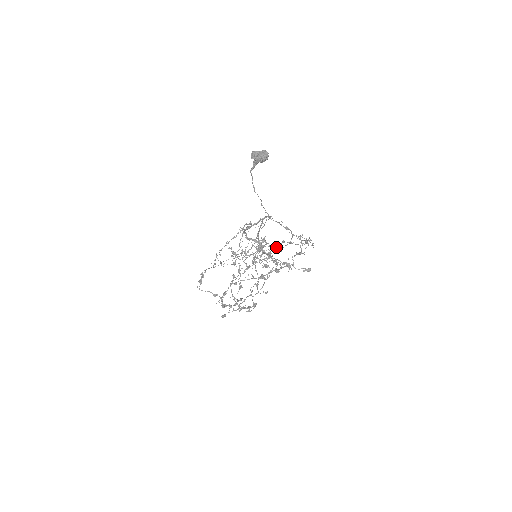
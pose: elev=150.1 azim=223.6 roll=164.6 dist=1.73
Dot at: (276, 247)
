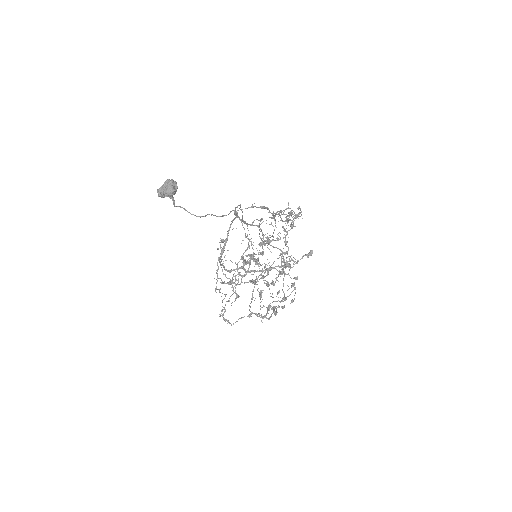
Dot at: occluded
